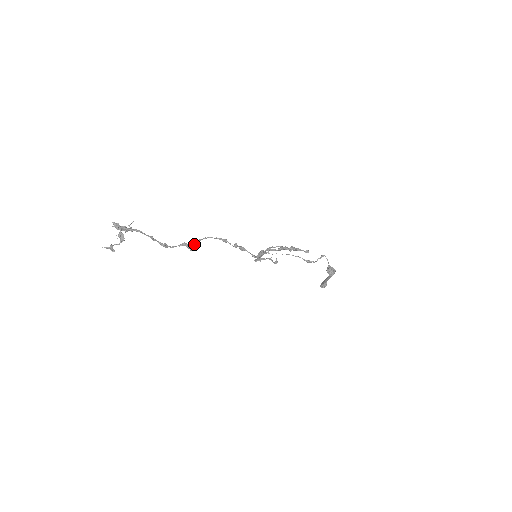
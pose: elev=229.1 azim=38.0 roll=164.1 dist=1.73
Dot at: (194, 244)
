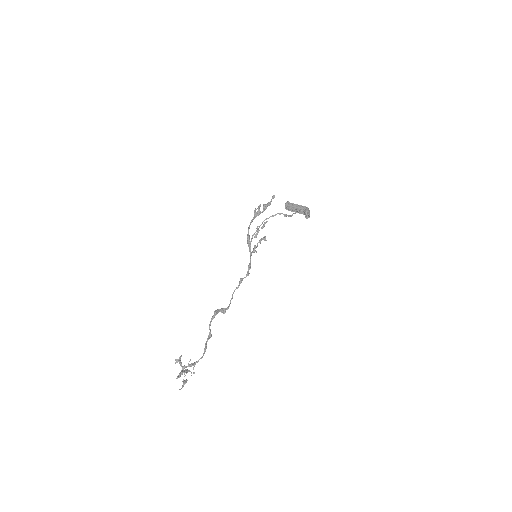
Dot at: occluded
